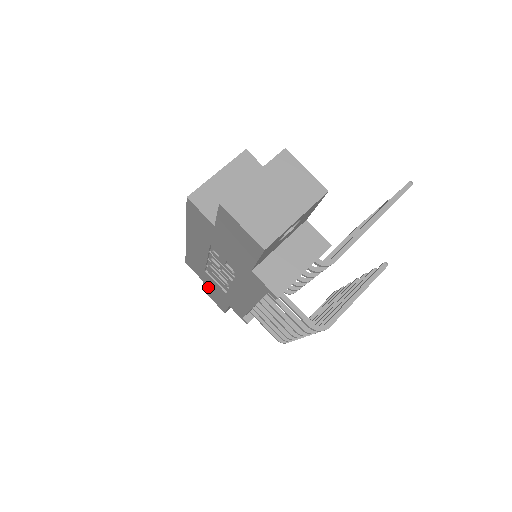
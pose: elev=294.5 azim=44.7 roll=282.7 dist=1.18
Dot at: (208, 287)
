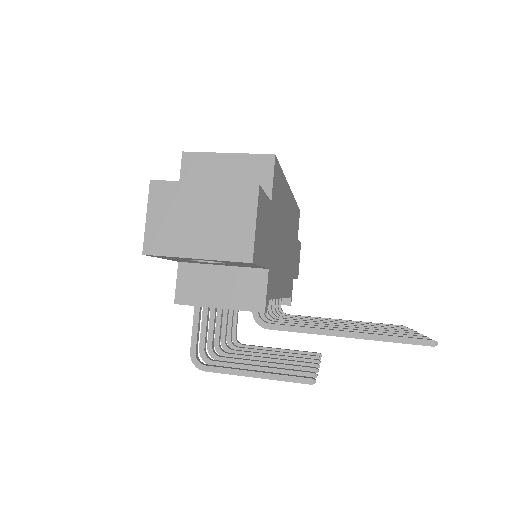
Dot at: occluded
